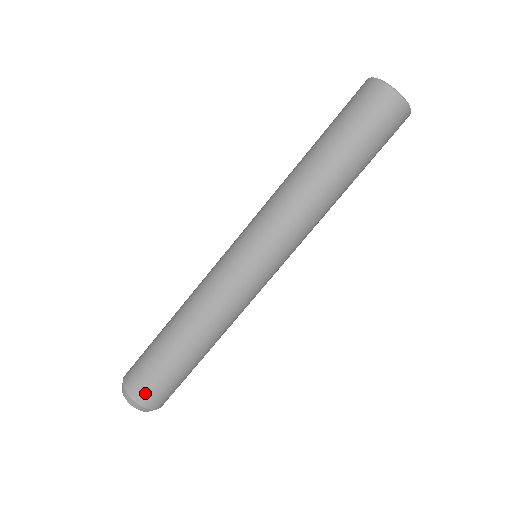
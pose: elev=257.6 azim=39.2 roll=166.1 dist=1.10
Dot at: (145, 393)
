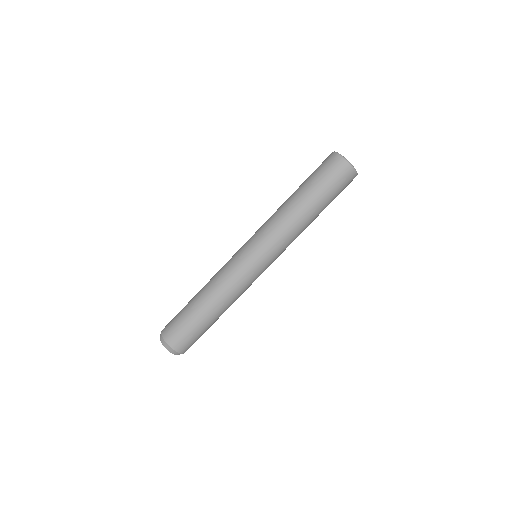
Dot at: (179, 342)
